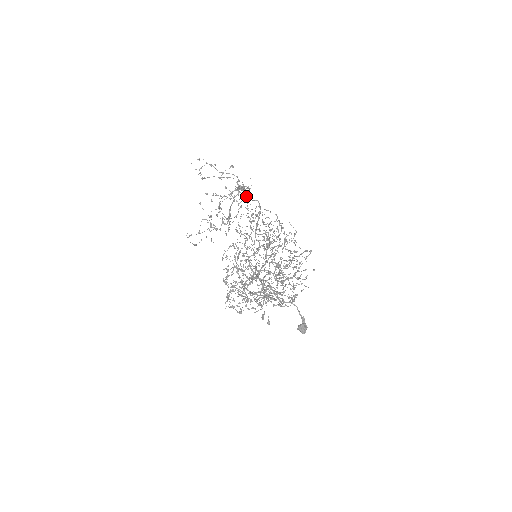
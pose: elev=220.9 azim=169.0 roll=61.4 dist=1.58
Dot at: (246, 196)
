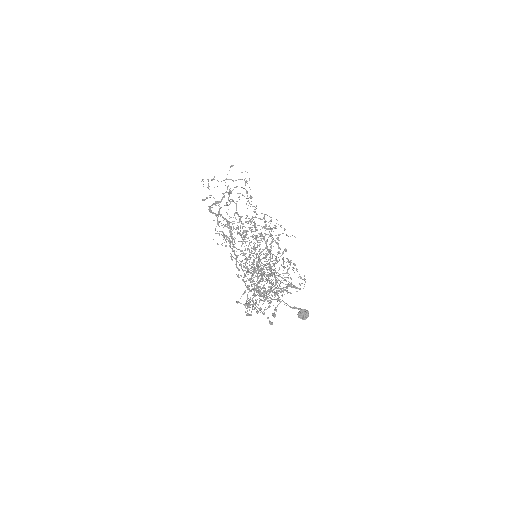
Dot at: (214, 213)
